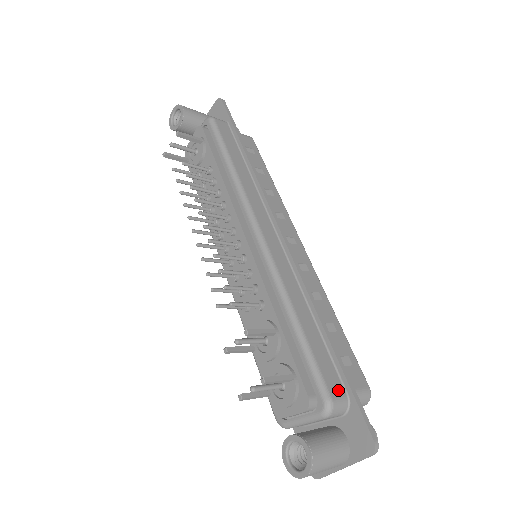
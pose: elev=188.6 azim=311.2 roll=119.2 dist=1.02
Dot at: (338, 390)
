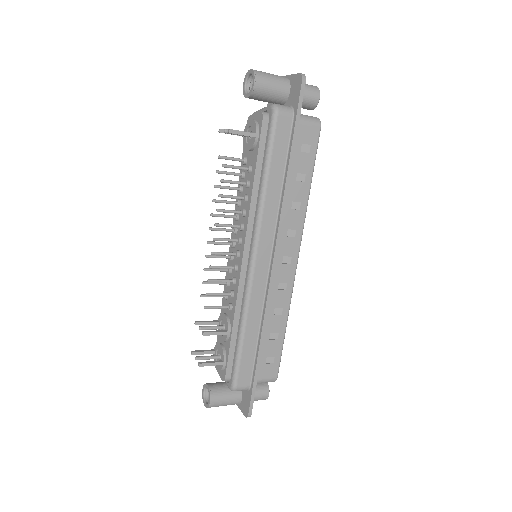
Dot at: (245, 382)
